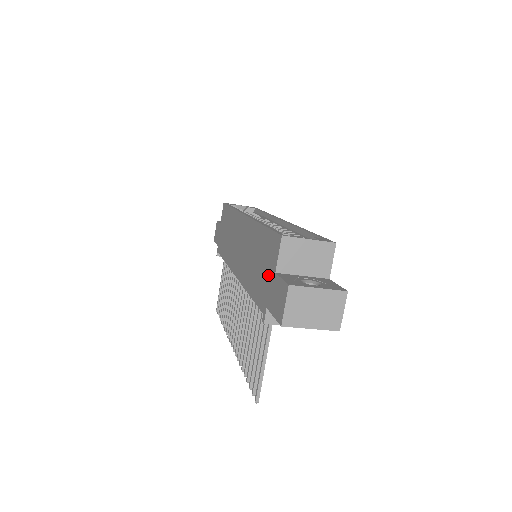
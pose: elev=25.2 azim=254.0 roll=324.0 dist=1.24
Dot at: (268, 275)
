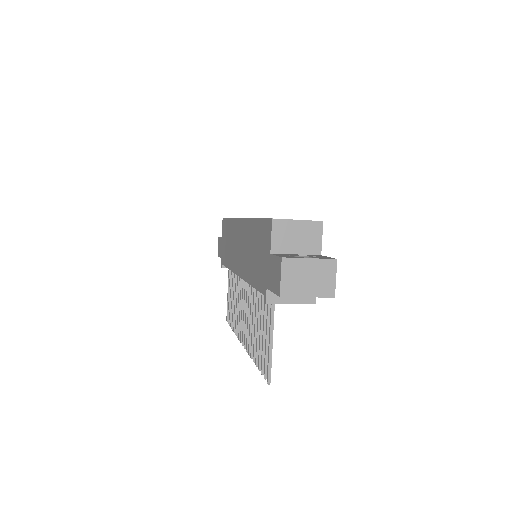
Dot at: (265, 259)
